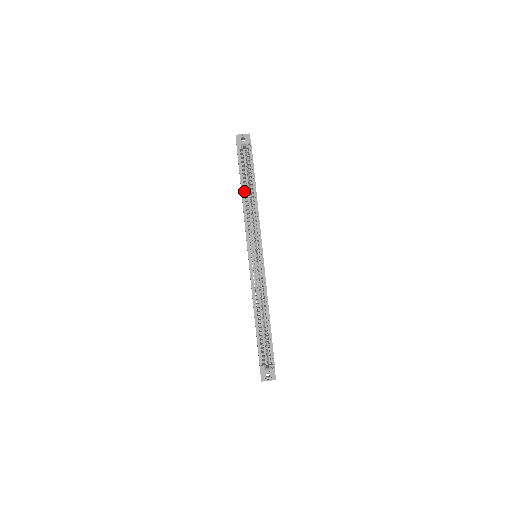
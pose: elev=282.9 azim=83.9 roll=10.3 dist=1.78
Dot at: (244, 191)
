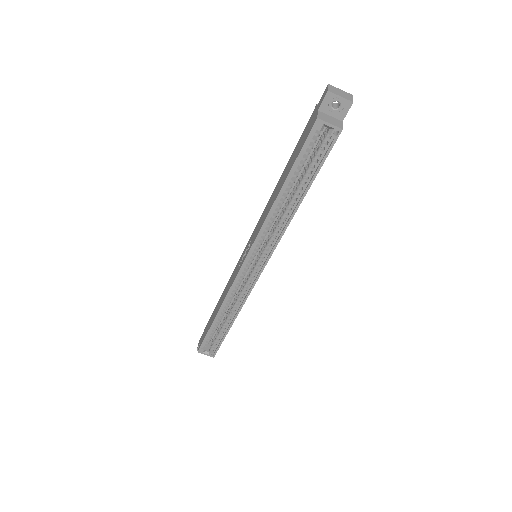
Dot at: (285, 190)
